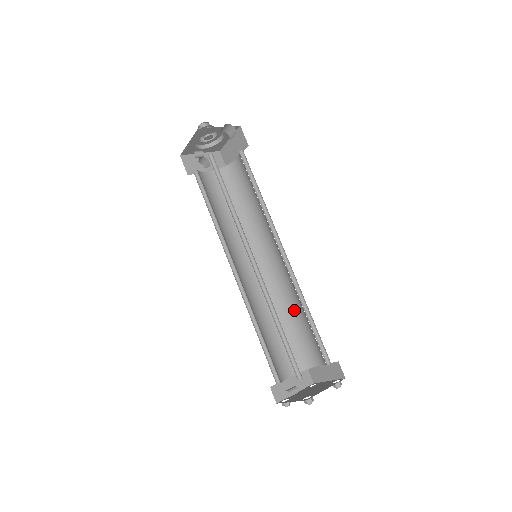
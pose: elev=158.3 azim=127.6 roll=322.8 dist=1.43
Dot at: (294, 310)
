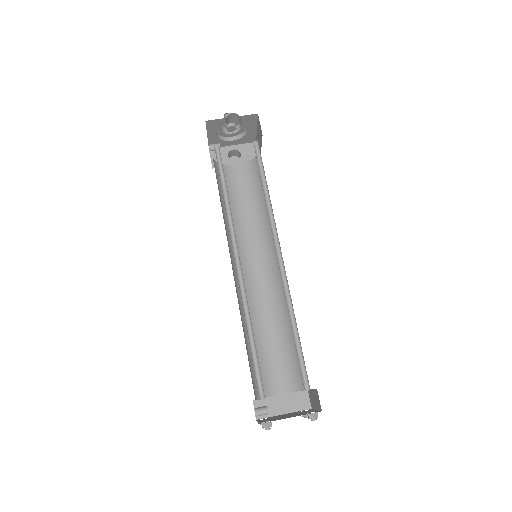
Dot at: occluded
